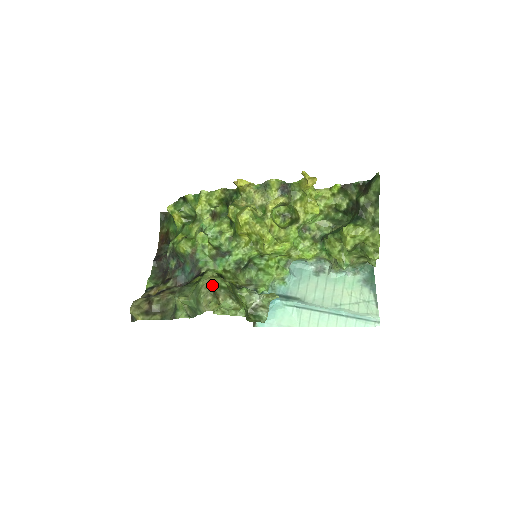
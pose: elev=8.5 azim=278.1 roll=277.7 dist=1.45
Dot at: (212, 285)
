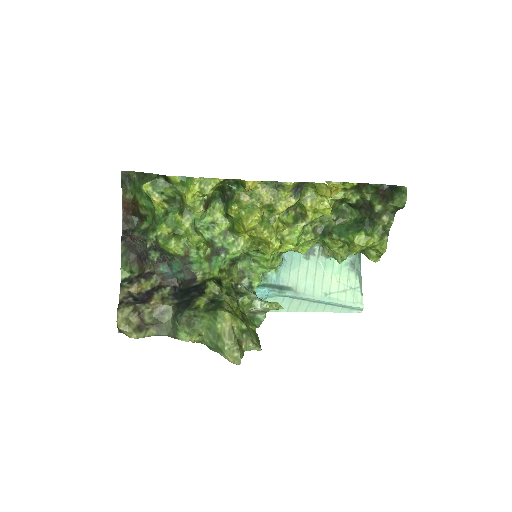
Dot at: (234, 333)
